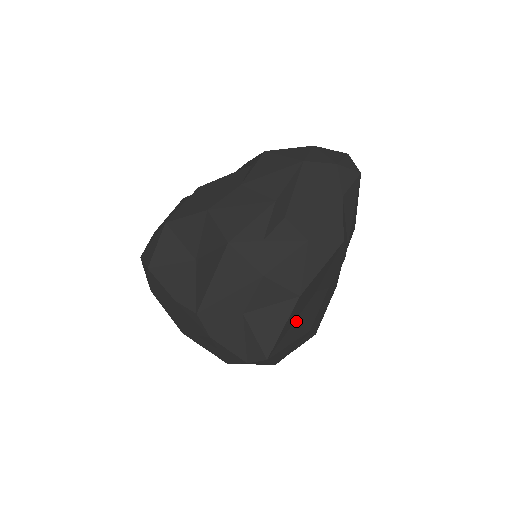
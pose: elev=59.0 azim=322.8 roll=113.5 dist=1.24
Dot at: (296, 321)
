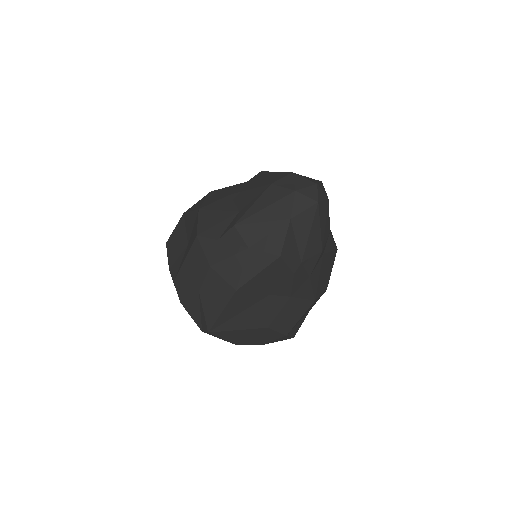
Dot at: (244, 312)
